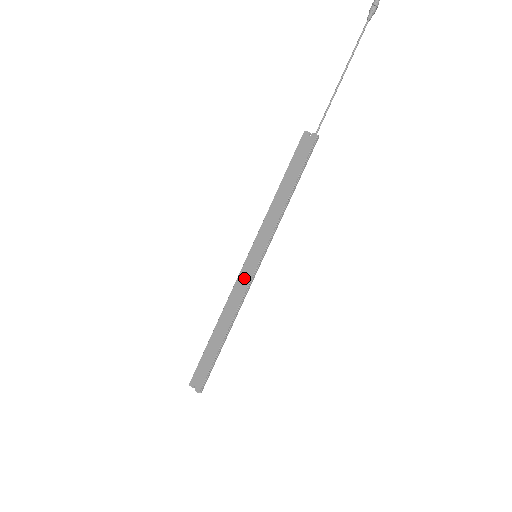
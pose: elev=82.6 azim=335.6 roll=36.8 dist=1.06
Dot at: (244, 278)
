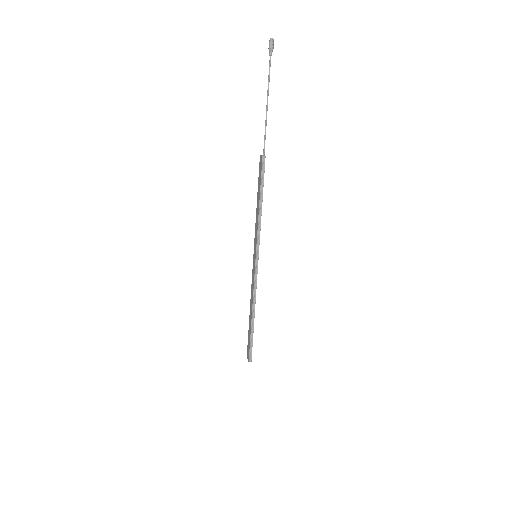
Dot at: (253, 274)
